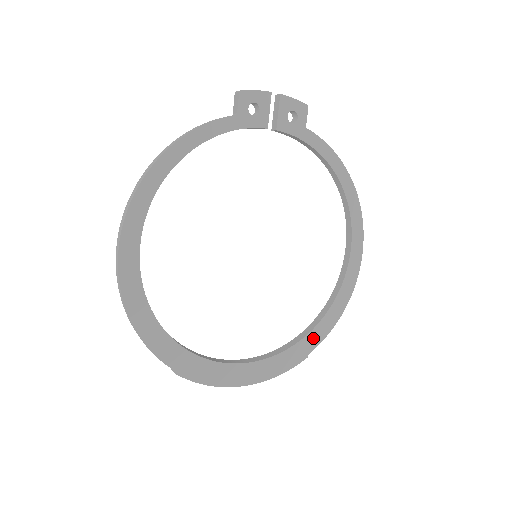
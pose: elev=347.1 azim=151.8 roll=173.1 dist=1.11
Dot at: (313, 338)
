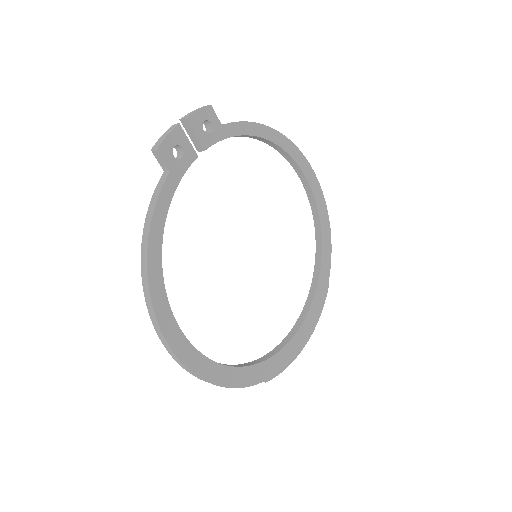
Dot at: (325, 268)
